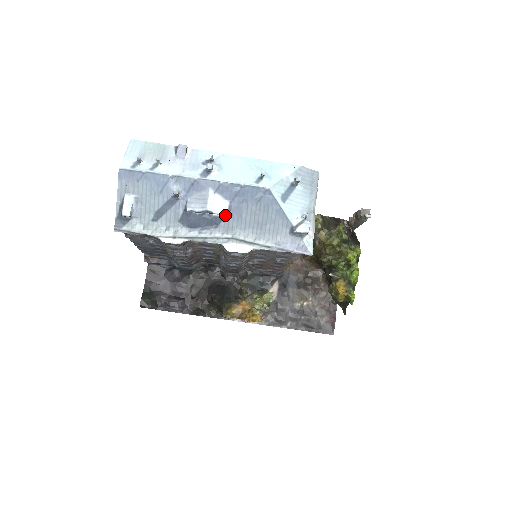
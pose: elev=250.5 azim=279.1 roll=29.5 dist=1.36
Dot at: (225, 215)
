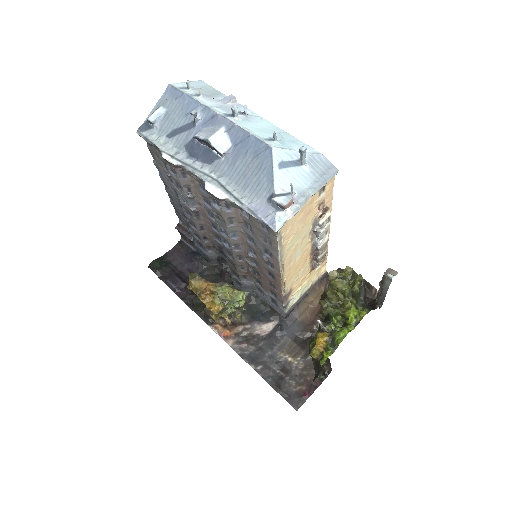
Dot at: (220, 152)
